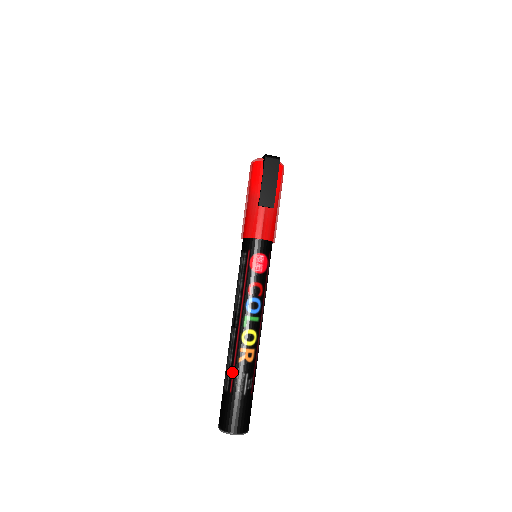
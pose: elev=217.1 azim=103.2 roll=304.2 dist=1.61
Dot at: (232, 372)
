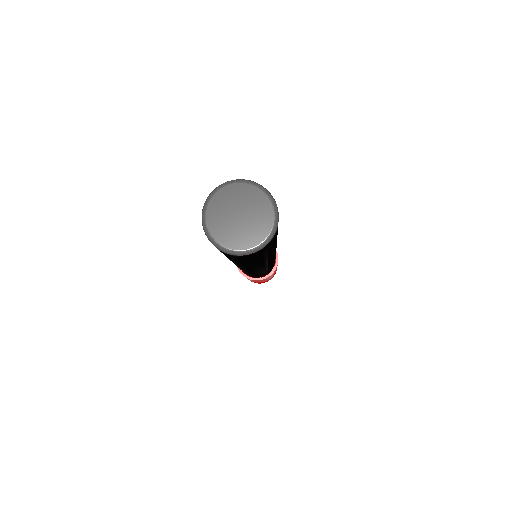
Dot at: occluded
